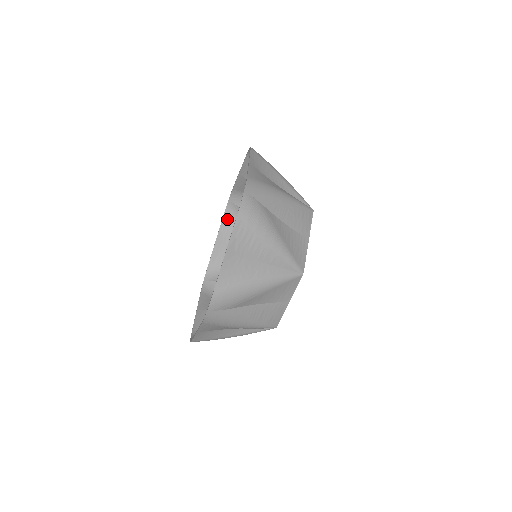
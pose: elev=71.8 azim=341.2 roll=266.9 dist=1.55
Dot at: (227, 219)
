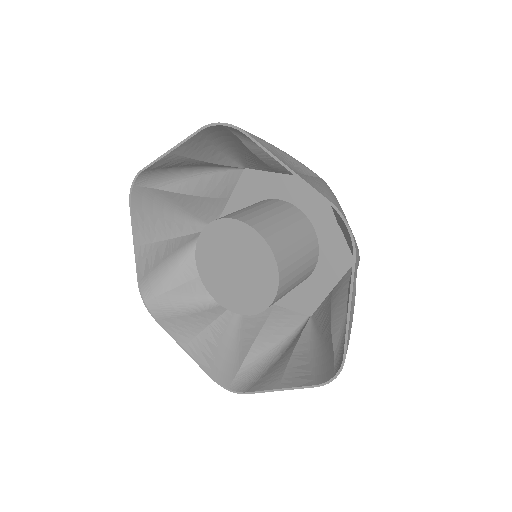
Dot at: (138, 211)
